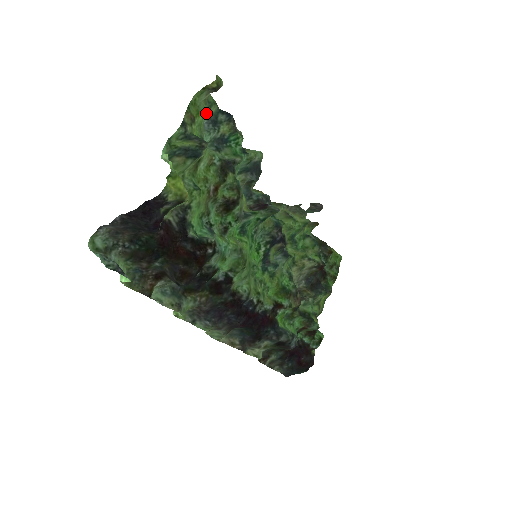
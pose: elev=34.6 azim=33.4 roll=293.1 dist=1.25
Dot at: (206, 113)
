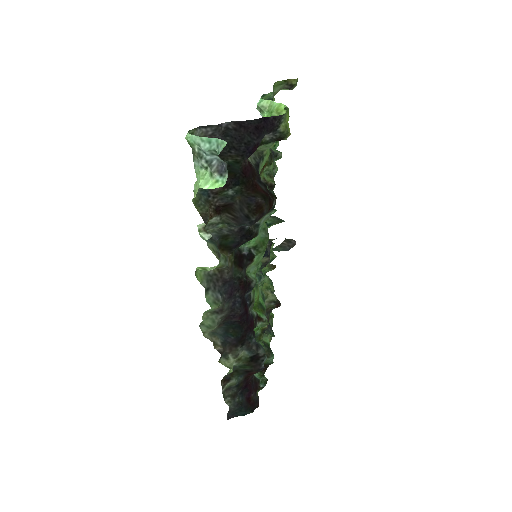
Dot at: occluded
